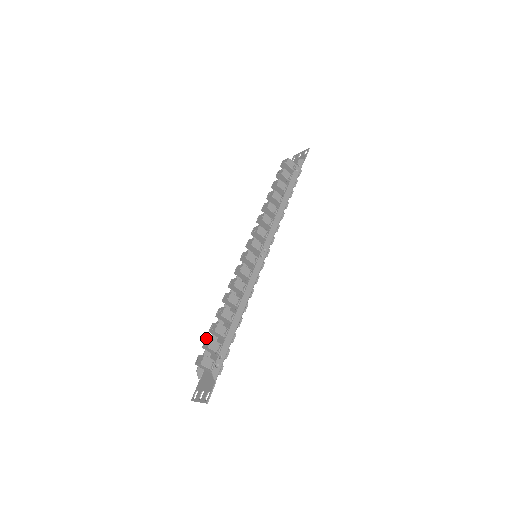
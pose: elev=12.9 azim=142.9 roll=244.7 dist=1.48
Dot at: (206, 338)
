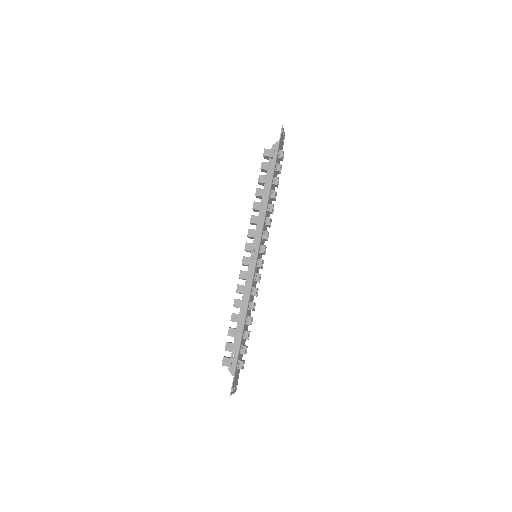
Dot at: occluded
